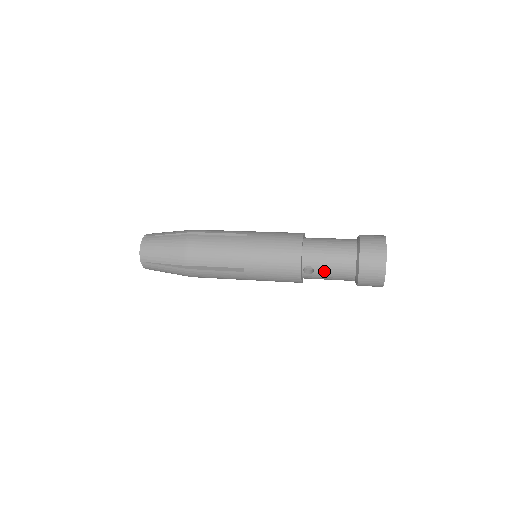
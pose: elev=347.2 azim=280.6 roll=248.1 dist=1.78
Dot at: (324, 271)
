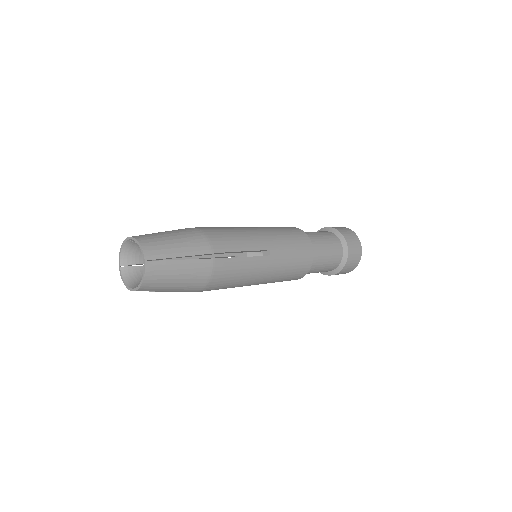
Dot at: occluded
